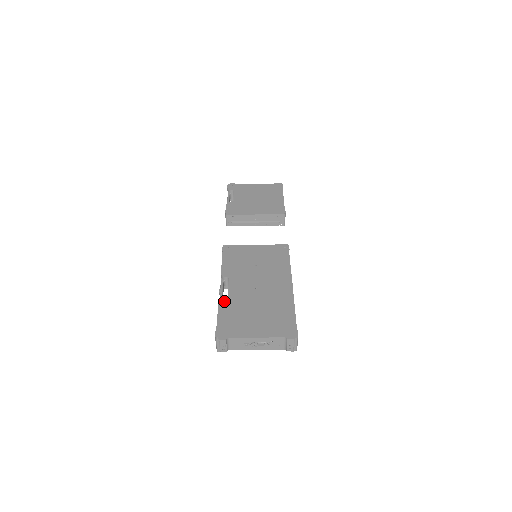
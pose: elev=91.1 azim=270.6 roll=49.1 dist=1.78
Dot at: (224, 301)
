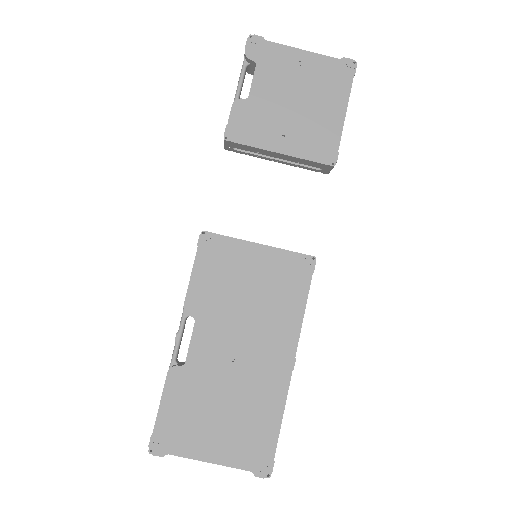
Dot at: (176, 374)
